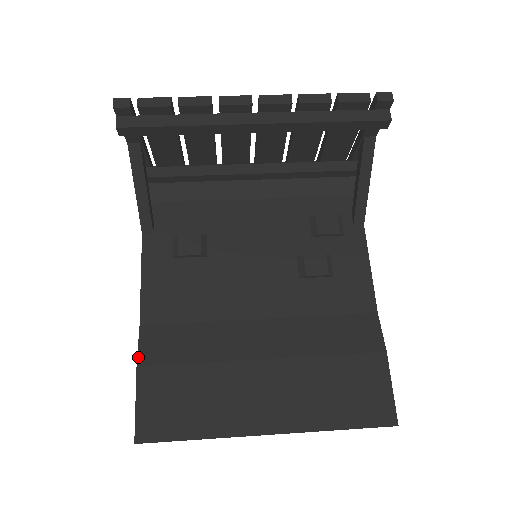
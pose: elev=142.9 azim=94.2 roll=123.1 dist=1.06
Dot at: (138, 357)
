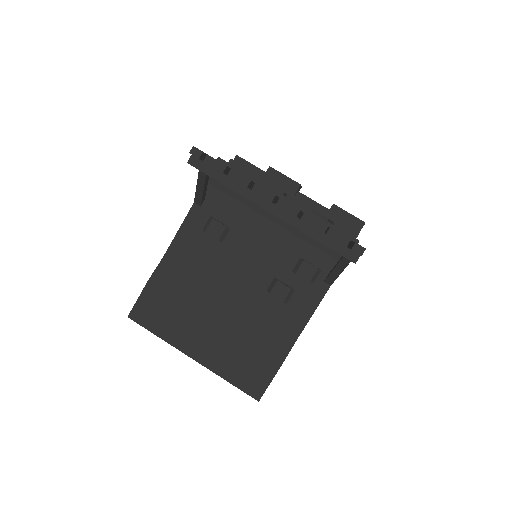
Dot at: (152, 276)
